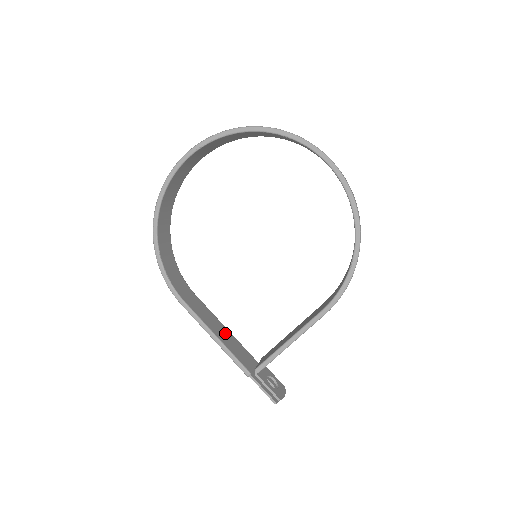
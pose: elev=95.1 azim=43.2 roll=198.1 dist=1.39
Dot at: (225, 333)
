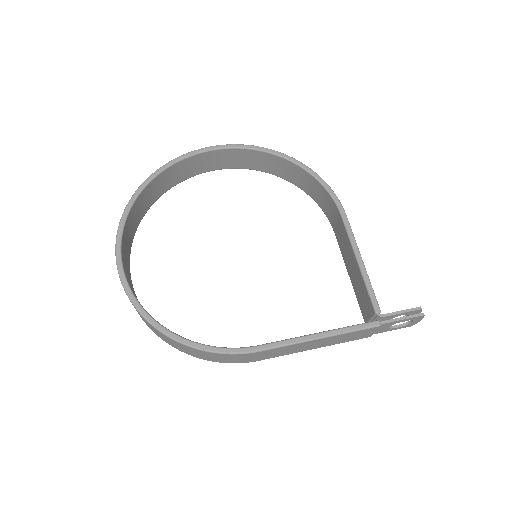
Dot at: occluded
